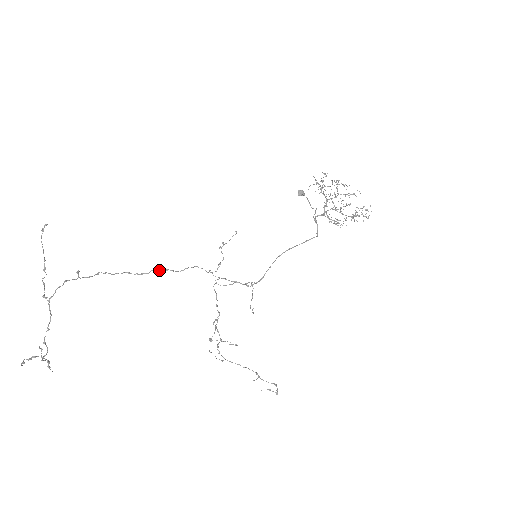
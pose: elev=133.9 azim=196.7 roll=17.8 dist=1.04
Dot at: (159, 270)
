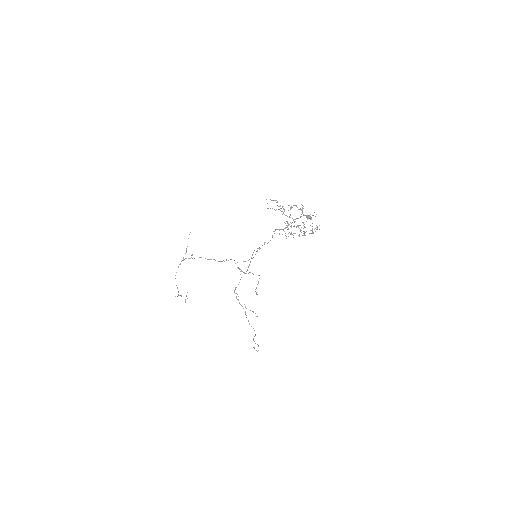
Dot at: (226, 260)
